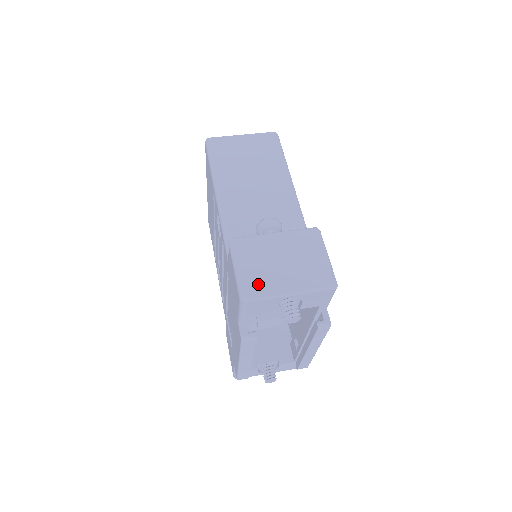
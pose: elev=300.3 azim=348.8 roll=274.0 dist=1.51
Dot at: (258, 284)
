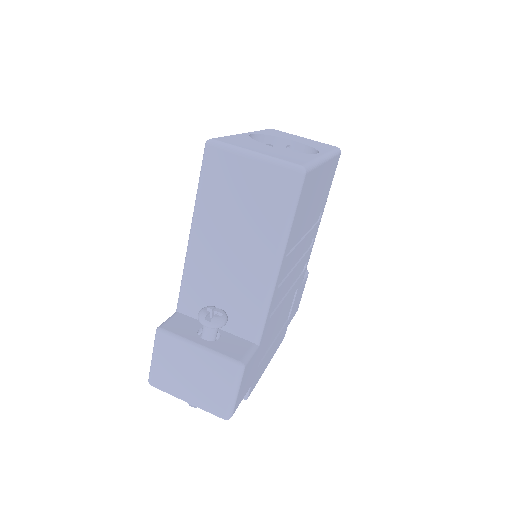
Dot at: (163, 380)
